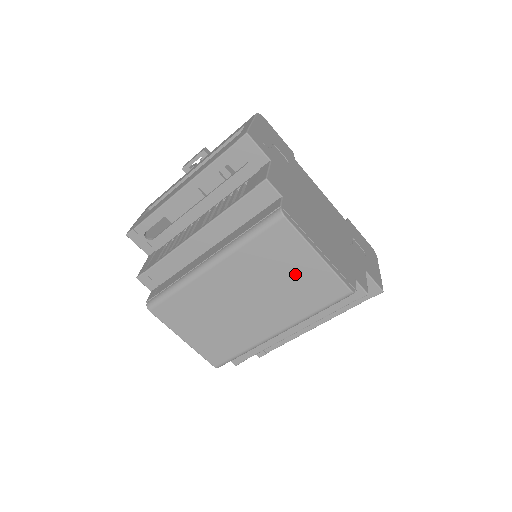
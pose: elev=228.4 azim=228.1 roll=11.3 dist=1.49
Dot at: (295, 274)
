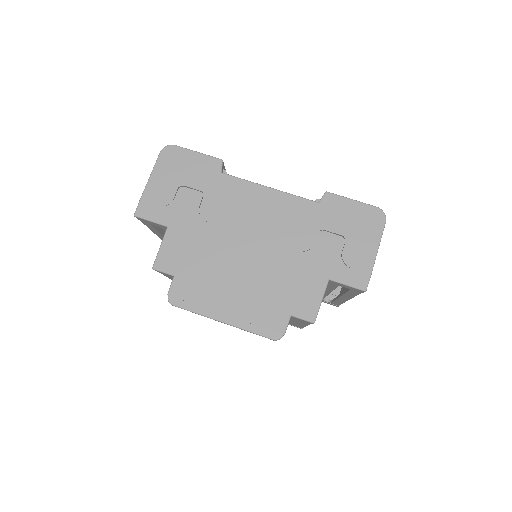
Dot at: occluded
